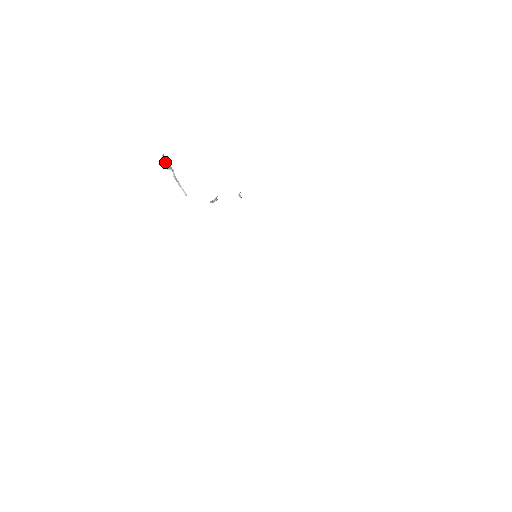
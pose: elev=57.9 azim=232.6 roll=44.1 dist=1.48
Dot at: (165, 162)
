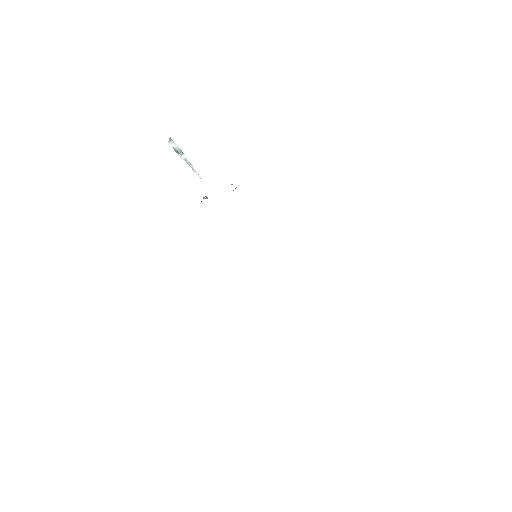
Dot at: (173, 146)
